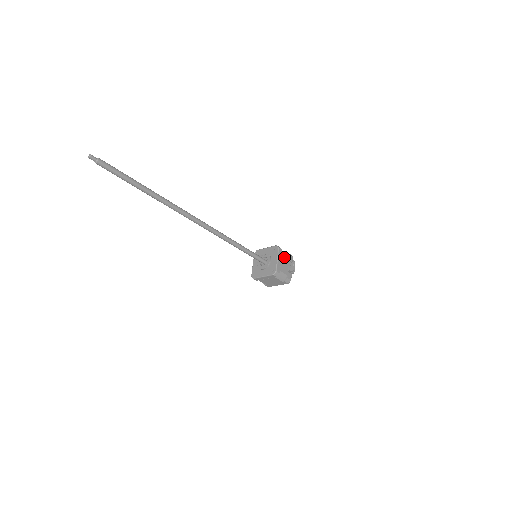
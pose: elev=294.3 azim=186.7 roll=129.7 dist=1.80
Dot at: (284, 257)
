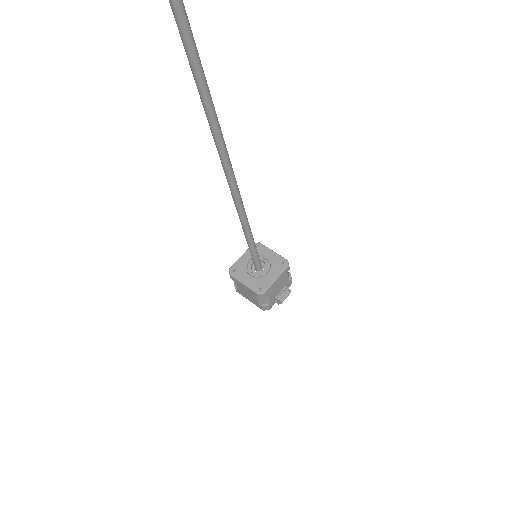
Dot at: (284, 279)
